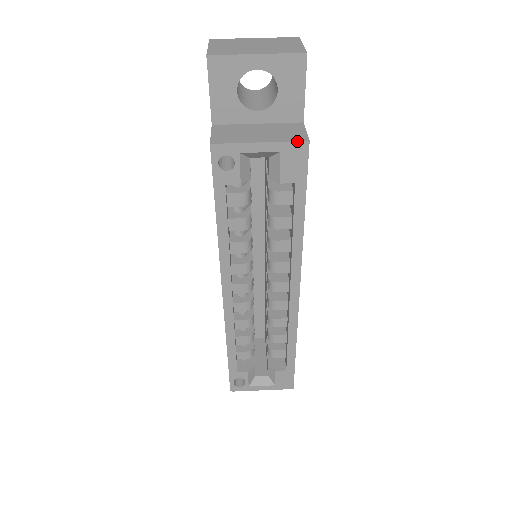
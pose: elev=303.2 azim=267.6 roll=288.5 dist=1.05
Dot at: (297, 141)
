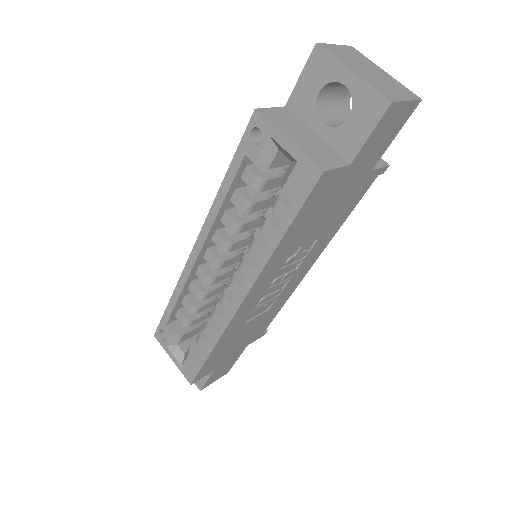
Dot at: (315, 163)
